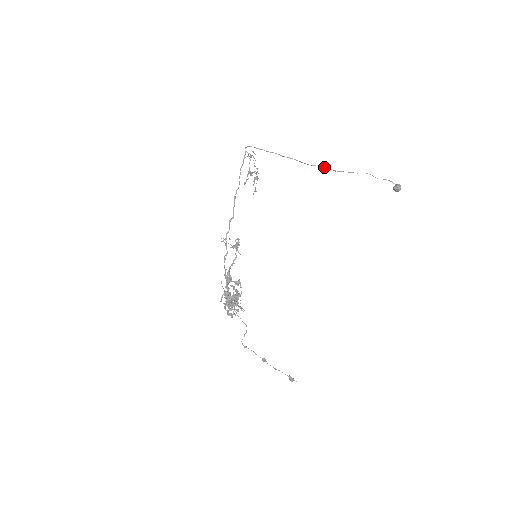
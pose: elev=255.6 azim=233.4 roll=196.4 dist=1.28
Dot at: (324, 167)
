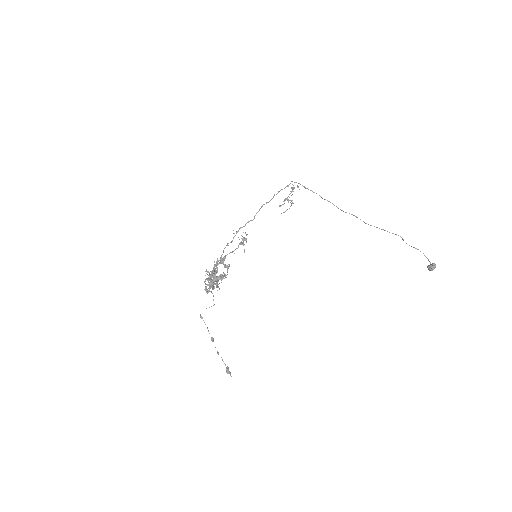
Dot at: (356, 216)
